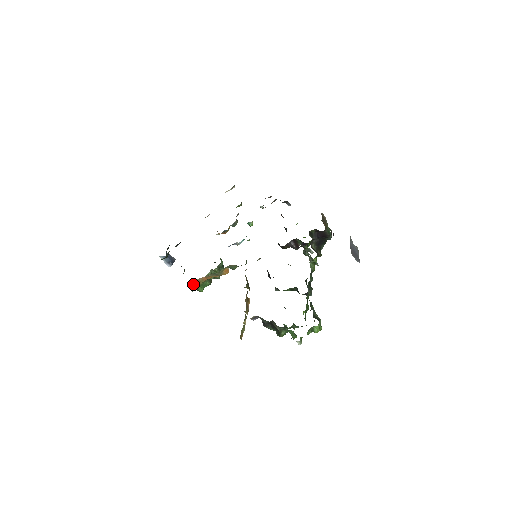
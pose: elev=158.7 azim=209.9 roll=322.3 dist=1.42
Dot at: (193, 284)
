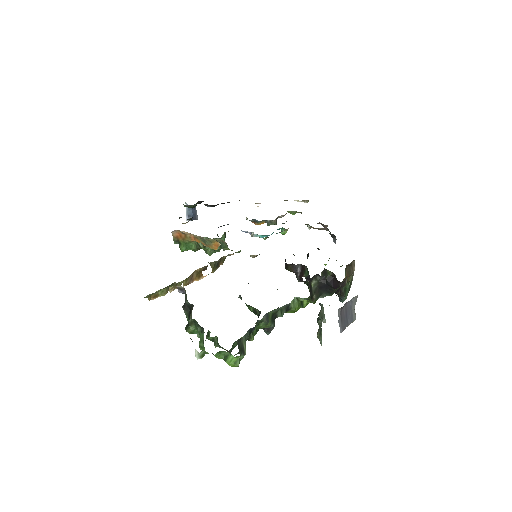
Dot at: (179, 235)
